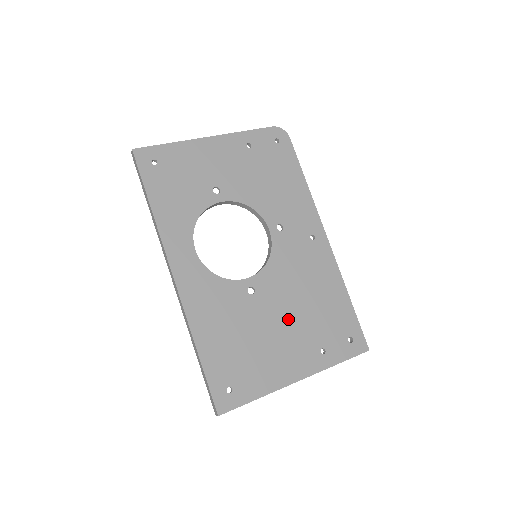
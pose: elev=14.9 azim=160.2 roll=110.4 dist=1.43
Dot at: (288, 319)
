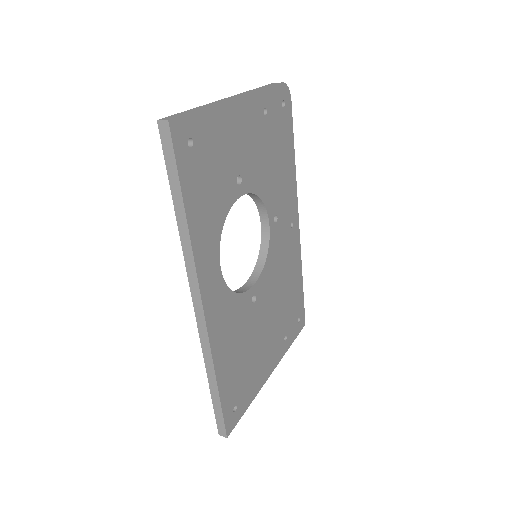
Dot at: (271, 318)
